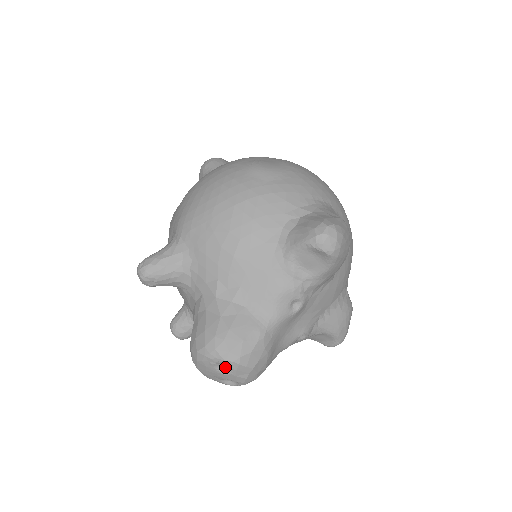
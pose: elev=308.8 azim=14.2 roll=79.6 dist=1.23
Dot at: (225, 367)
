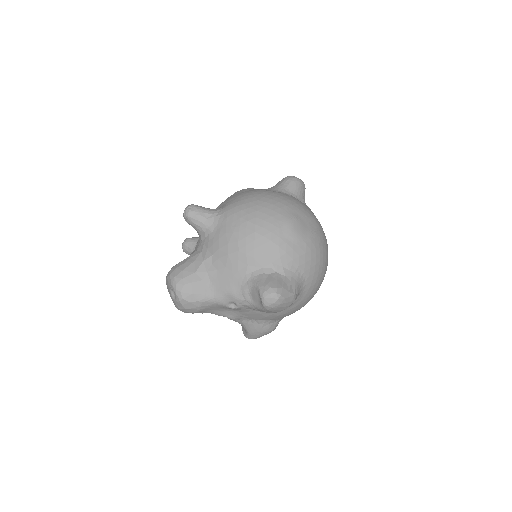
Dot at: occluded
